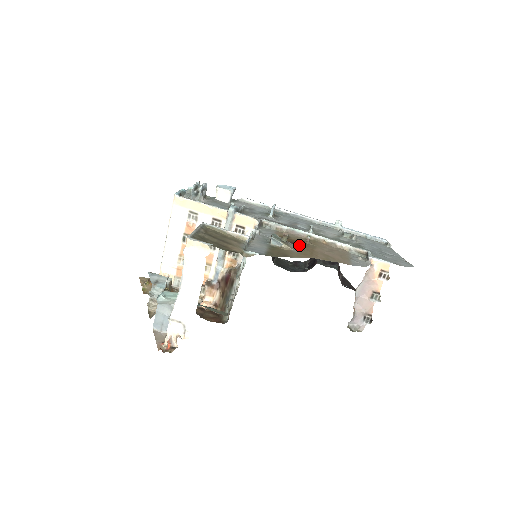
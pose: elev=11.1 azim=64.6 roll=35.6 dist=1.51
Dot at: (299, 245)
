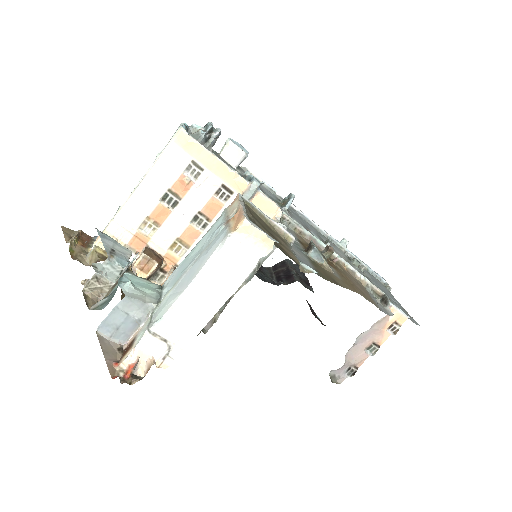
Dot at: (332, 266)
